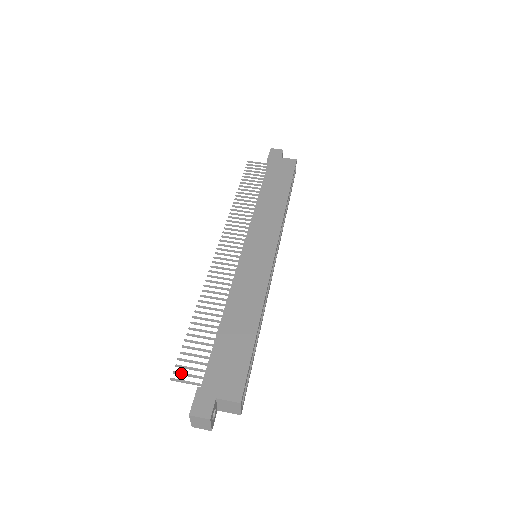
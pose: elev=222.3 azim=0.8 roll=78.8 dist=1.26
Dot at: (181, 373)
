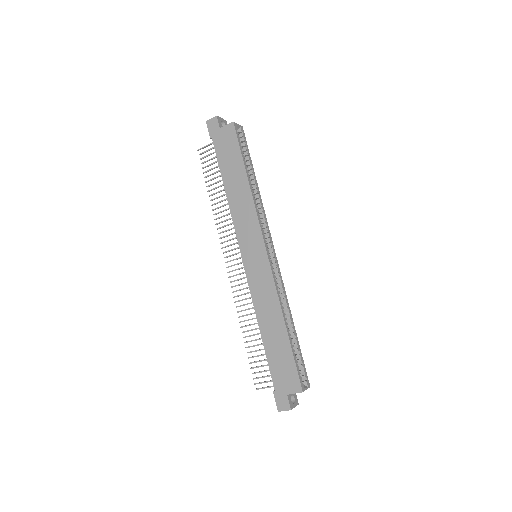
Dot at: (259, 383)
